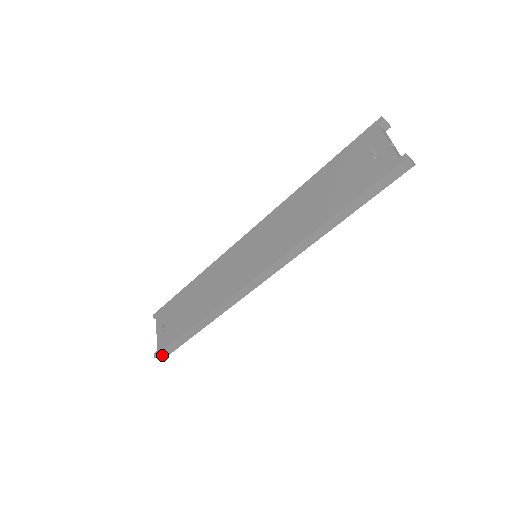
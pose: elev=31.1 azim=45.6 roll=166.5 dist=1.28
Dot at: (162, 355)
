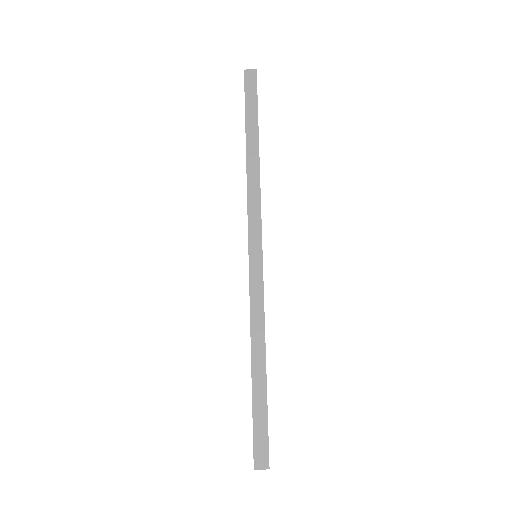
Dot at: (260, 458)
